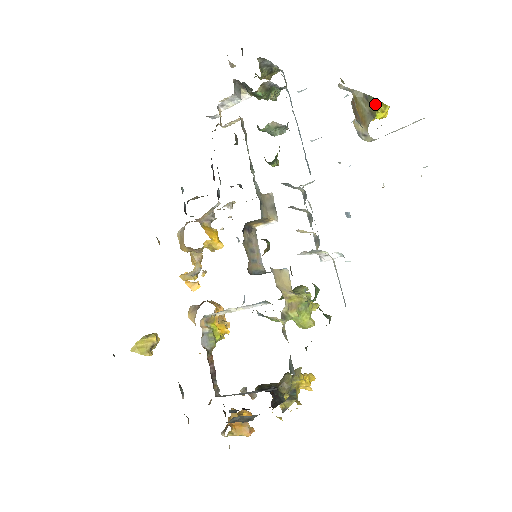
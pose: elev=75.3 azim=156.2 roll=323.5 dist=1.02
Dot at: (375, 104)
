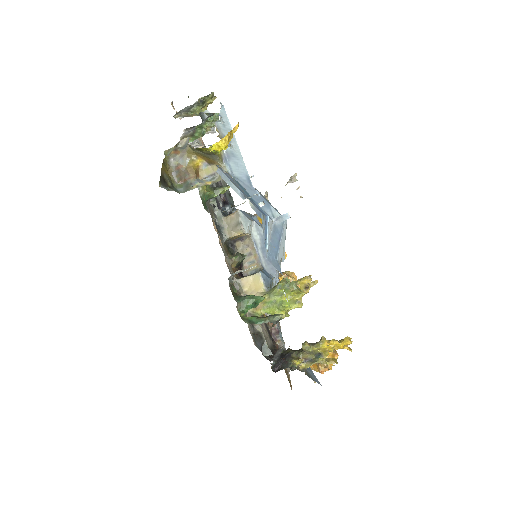
Dot at: (201, 150)
